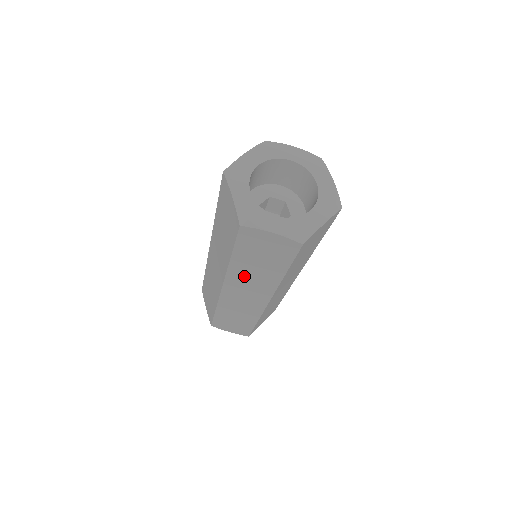
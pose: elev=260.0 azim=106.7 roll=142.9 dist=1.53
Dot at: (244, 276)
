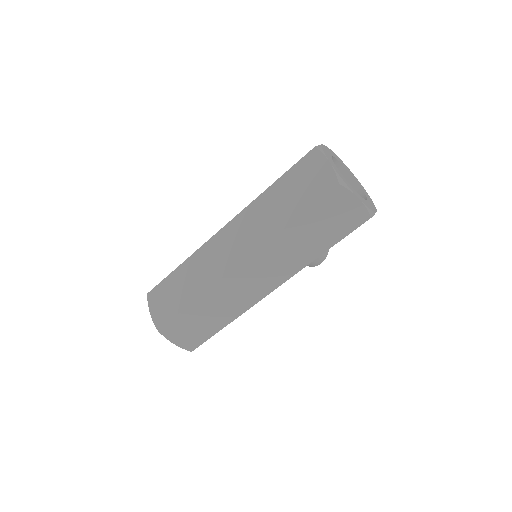
Dot at: (257, 215)
